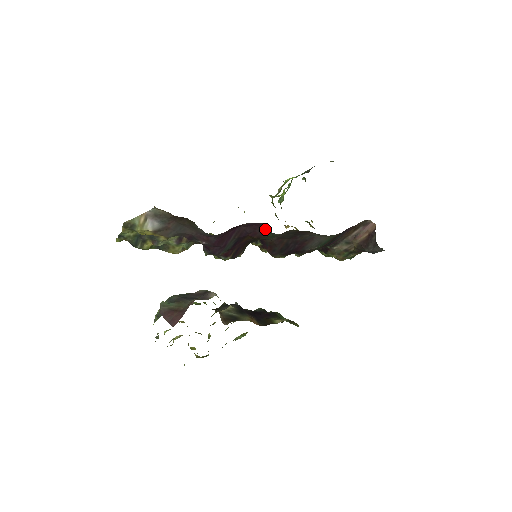
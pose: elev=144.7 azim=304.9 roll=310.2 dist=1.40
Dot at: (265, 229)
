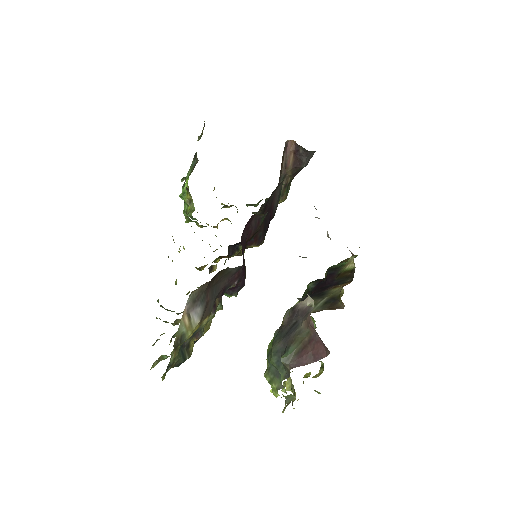
Dot at: (256, 219)
